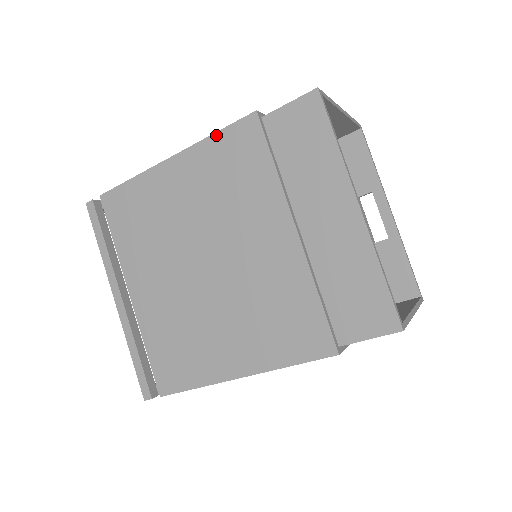
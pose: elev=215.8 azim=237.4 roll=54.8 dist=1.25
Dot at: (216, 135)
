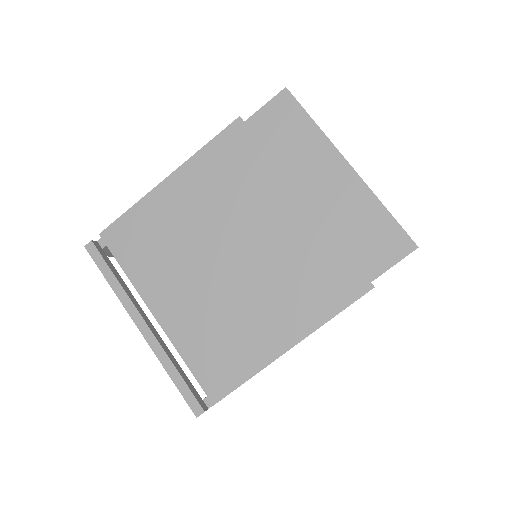
Dot at: (208, 145)
